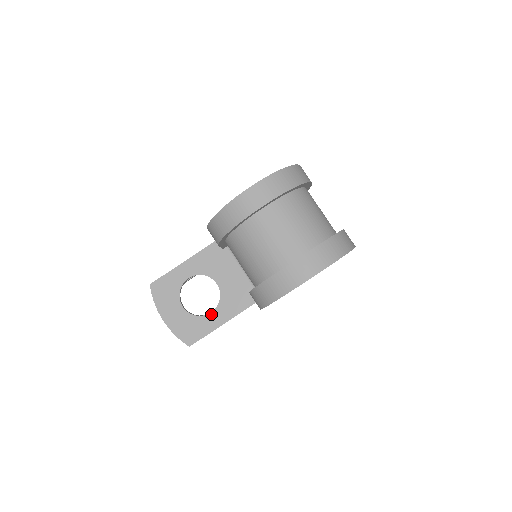
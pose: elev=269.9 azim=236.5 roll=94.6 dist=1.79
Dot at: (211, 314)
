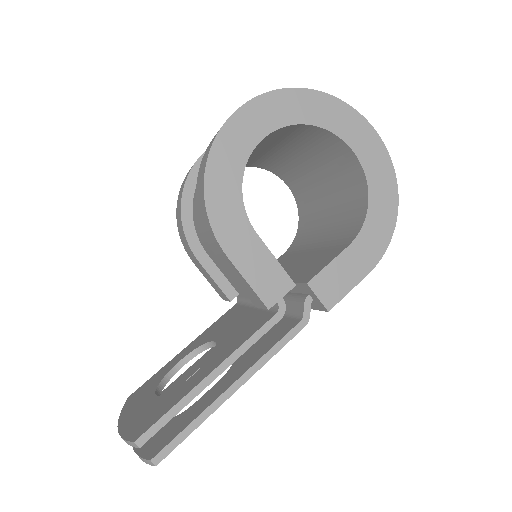
Dot at: (192, 377)
